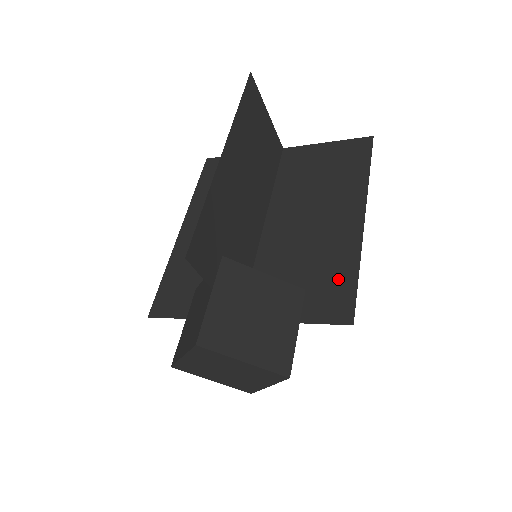
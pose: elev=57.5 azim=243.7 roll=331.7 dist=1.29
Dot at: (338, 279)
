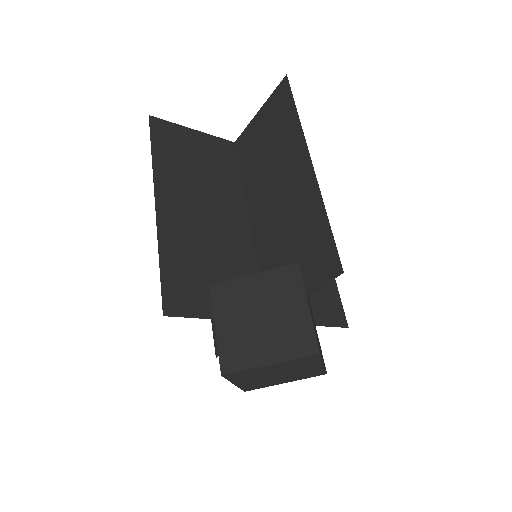
Dot at: (316, 236)
